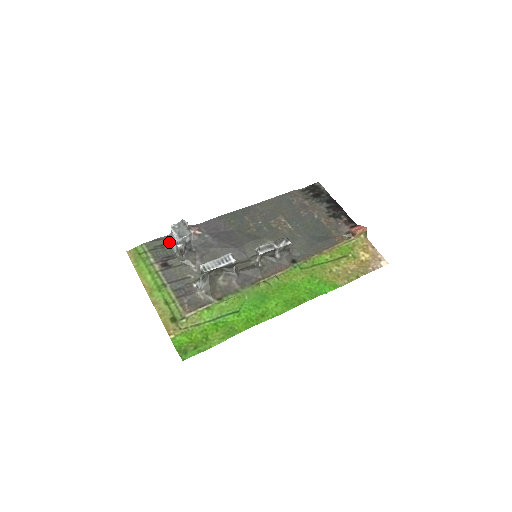
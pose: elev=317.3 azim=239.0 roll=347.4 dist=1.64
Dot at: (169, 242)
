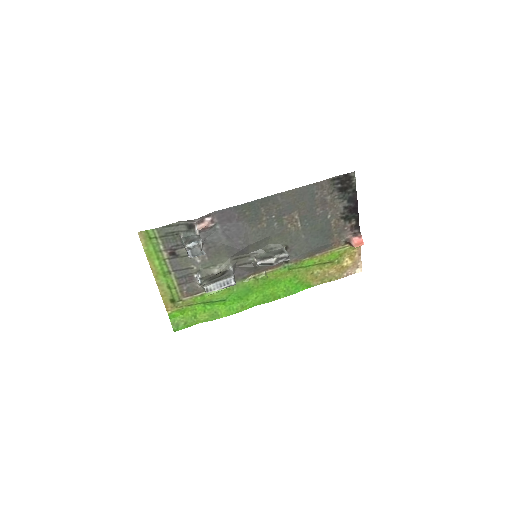
Dot at: (180, 230)
